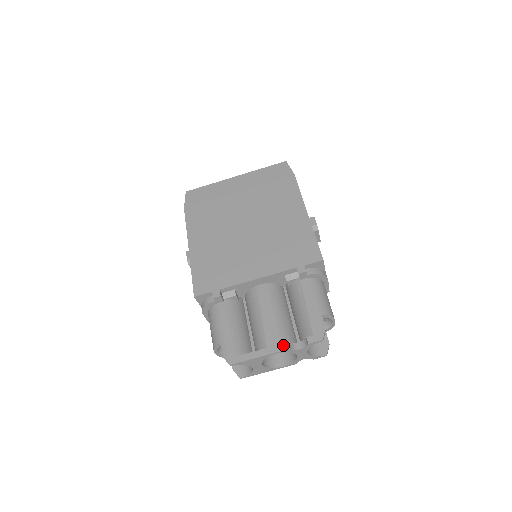
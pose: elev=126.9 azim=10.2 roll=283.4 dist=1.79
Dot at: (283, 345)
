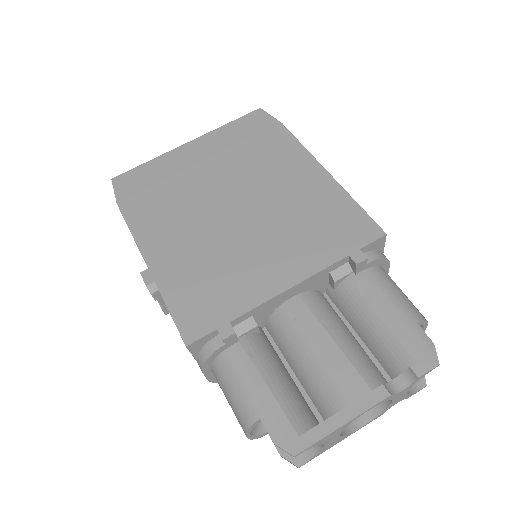
Dot at: (376, 392)
